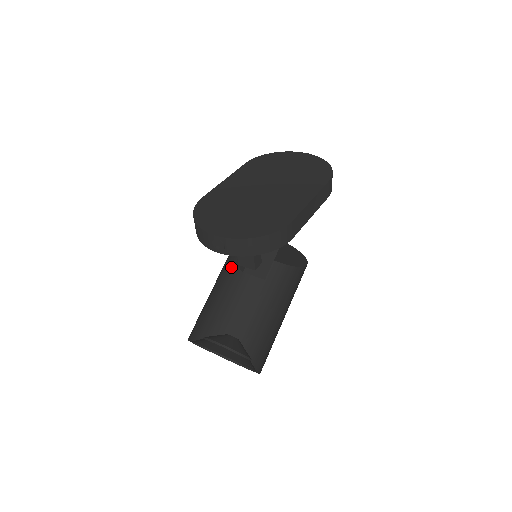
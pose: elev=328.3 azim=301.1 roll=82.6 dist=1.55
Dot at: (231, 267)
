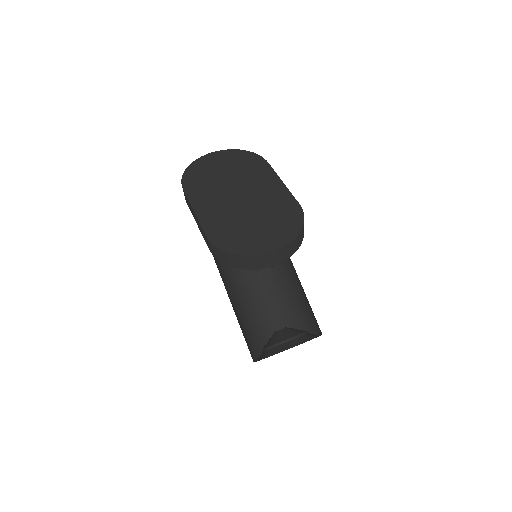
Dot at: occluded
